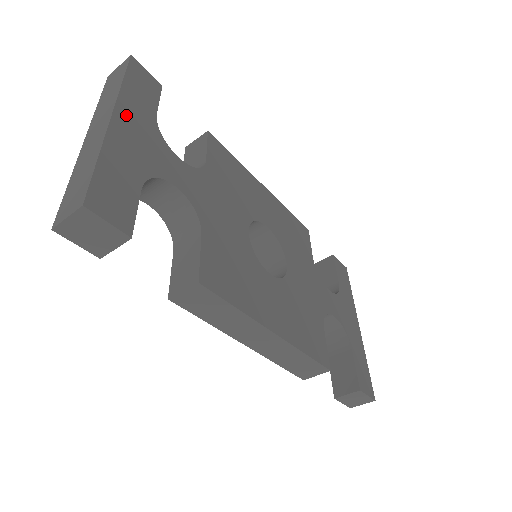
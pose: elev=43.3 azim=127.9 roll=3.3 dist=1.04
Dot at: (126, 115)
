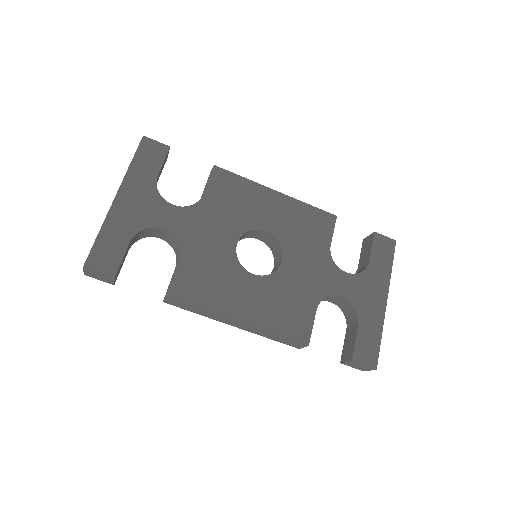
Dot at: (128, 190)
